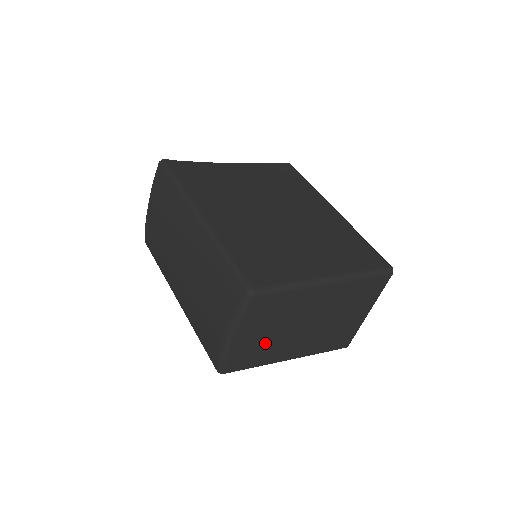
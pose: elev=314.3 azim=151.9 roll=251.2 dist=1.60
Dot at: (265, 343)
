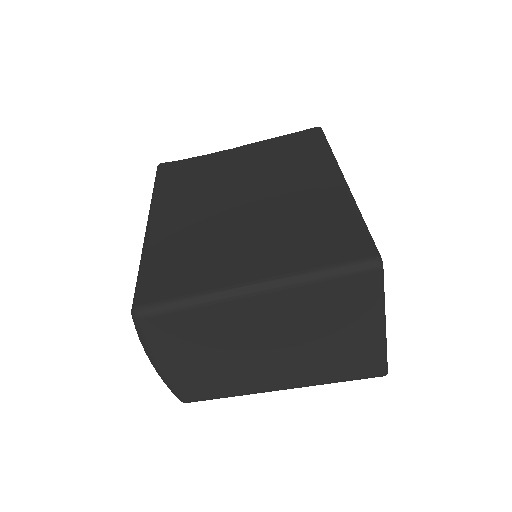
Dot at: (214, 370)
